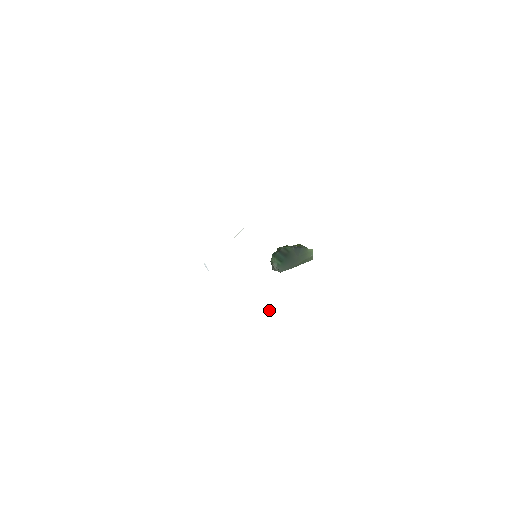
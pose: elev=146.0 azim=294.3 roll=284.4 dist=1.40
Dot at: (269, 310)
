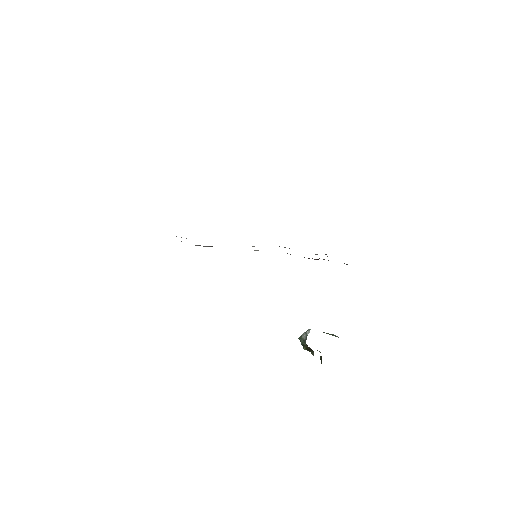
Dot at: occluded
